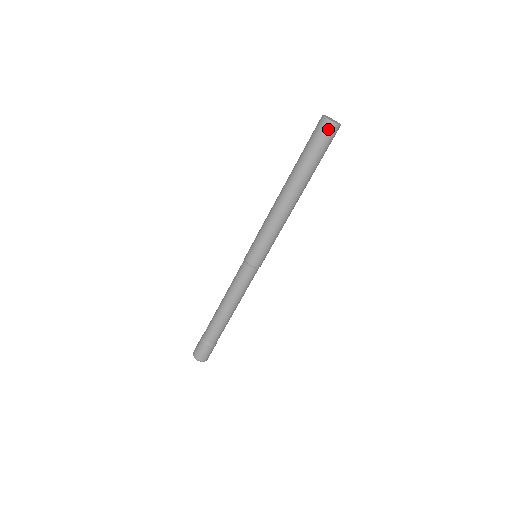
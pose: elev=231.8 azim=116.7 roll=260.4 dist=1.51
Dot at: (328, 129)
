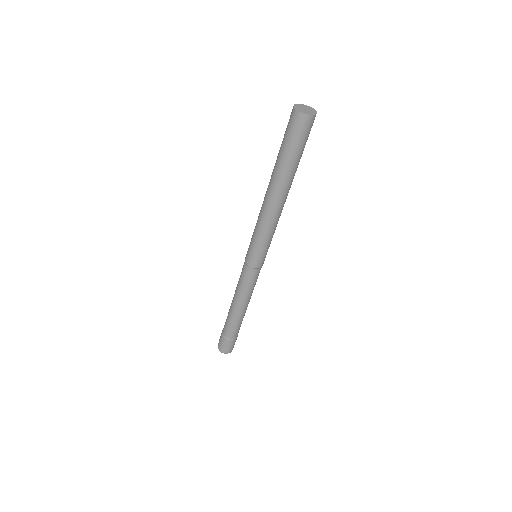
Dot at: (299, 122)
